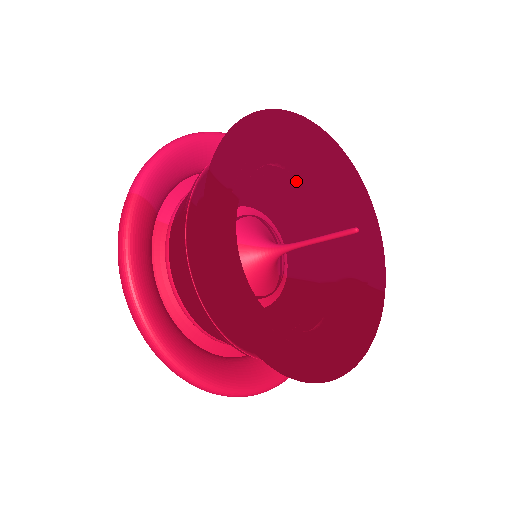
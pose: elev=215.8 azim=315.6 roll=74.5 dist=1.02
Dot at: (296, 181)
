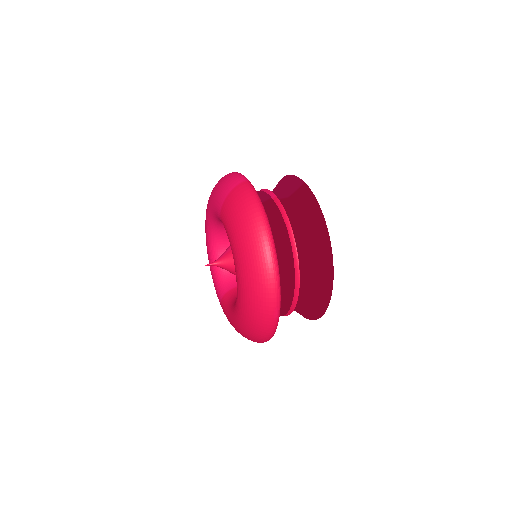
Dot at: occluded
